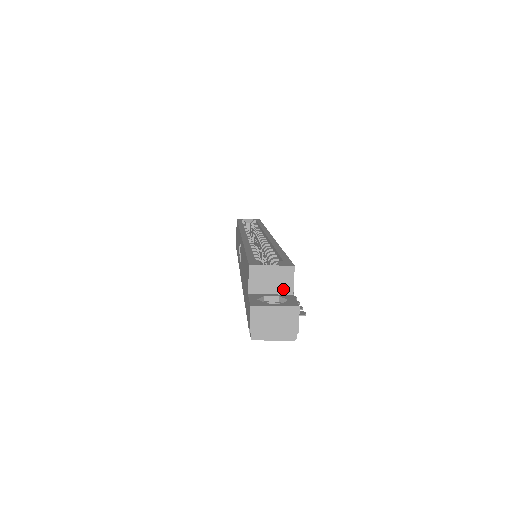
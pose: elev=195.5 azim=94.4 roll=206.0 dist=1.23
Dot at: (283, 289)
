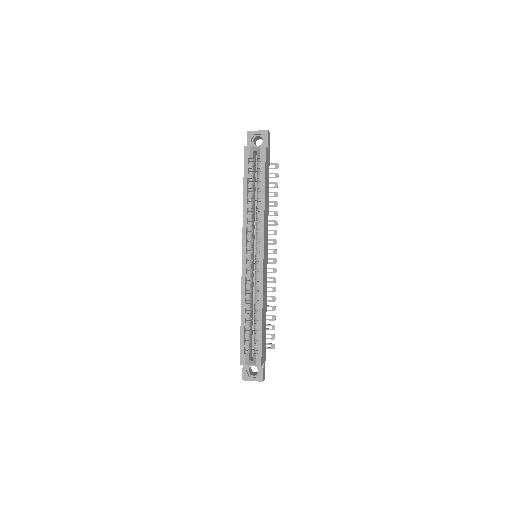
Dot at: occluded
